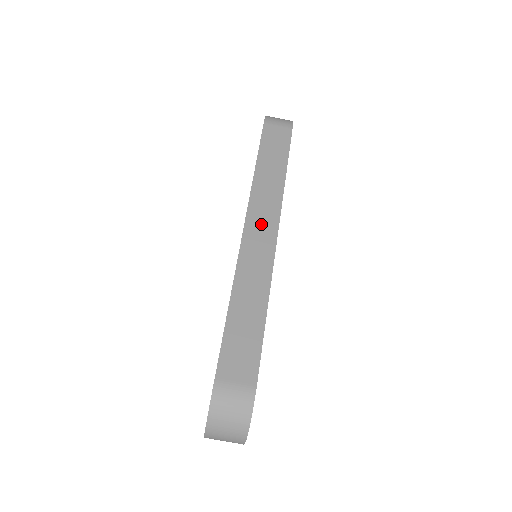
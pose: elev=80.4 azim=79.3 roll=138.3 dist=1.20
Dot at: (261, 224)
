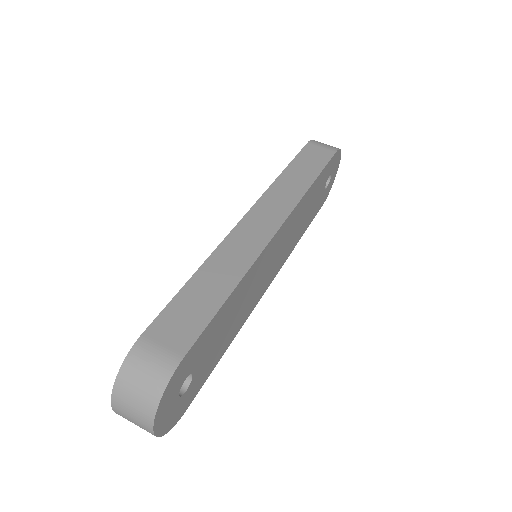
Dot at: (265, 216)
